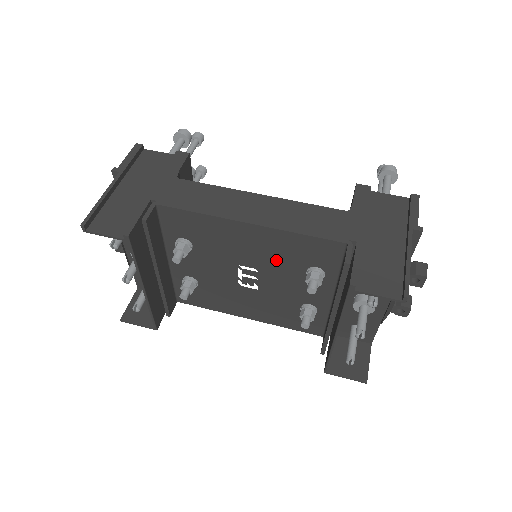
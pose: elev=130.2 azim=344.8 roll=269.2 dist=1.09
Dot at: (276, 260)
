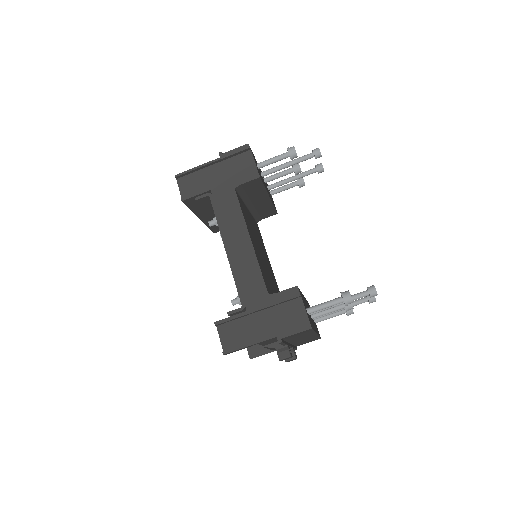
Dot at: occluded
